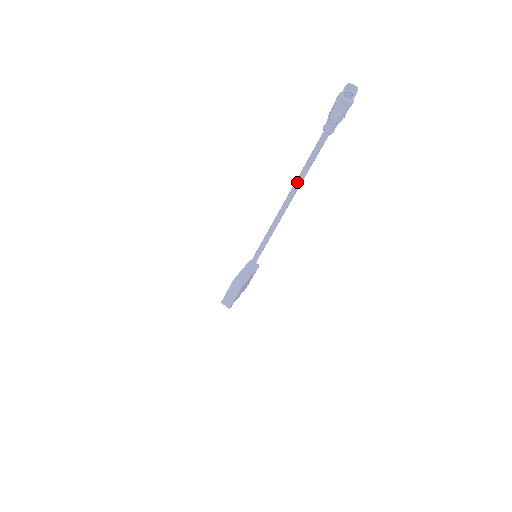
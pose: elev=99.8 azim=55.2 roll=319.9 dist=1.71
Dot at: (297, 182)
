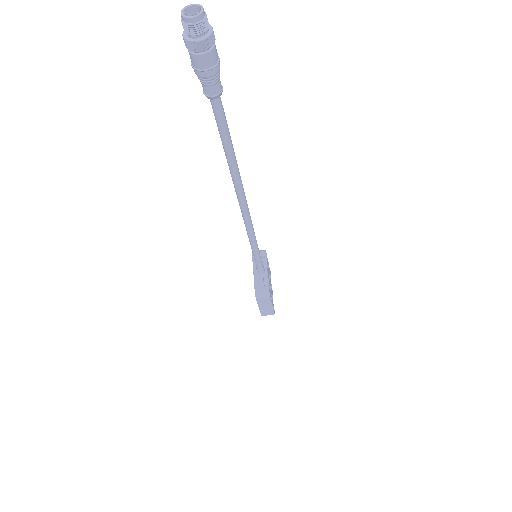
Dot at: (232, 172)
